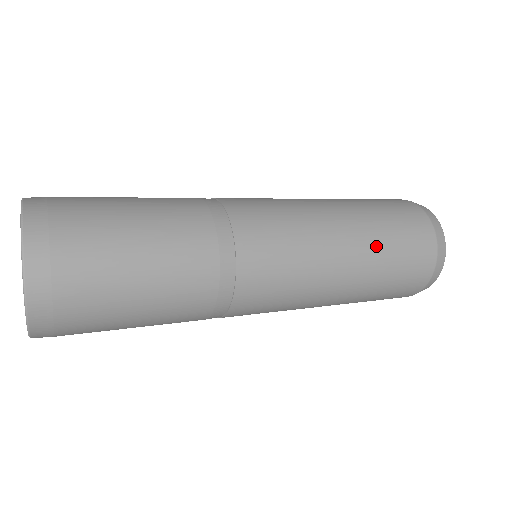
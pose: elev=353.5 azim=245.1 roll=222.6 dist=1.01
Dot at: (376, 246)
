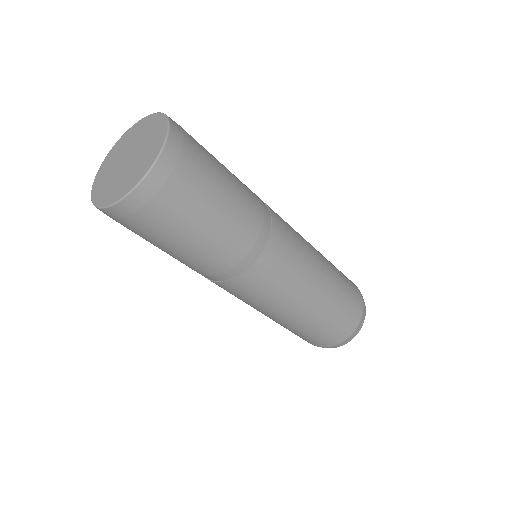
Dot at: occluded
